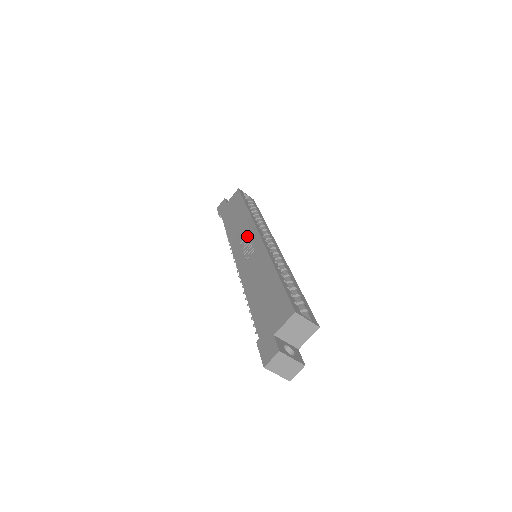
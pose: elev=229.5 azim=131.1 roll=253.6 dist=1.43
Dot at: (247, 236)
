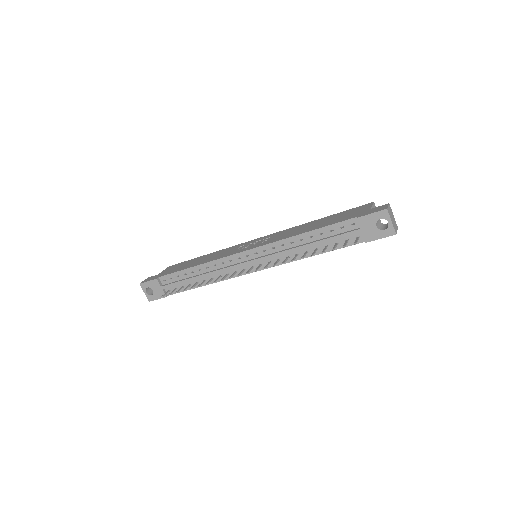
Dot at: (239, 247)
